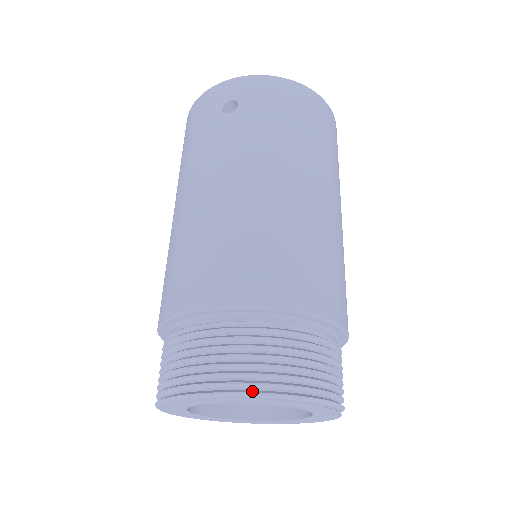
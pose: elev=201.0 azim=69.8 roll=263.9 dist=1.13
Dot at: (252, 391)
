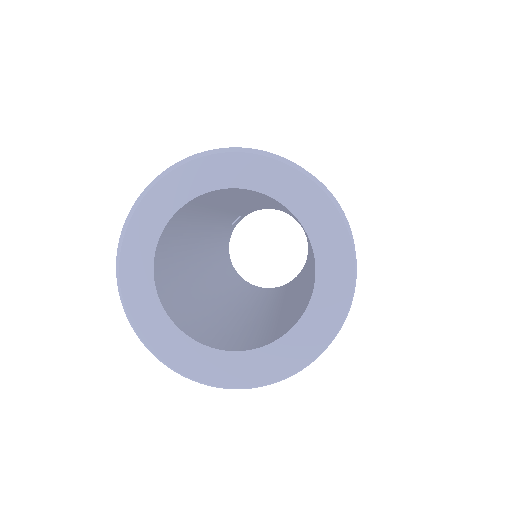
Dot at: (187, 161)
